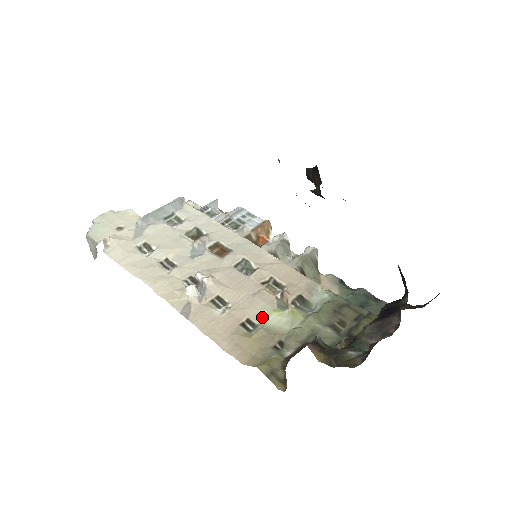
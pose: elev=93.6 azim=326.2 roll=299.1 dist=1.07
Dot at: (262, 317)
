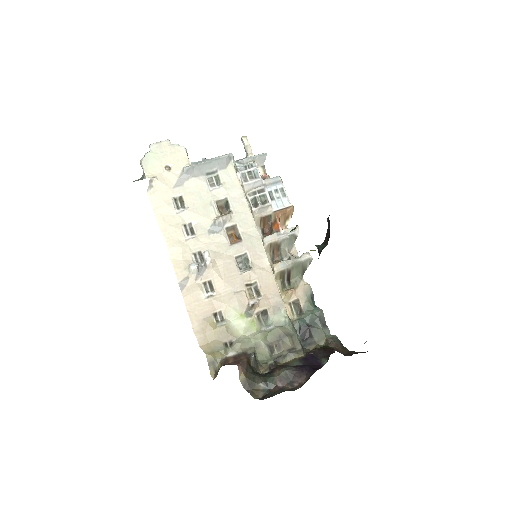
Dot at: (230, 316)
